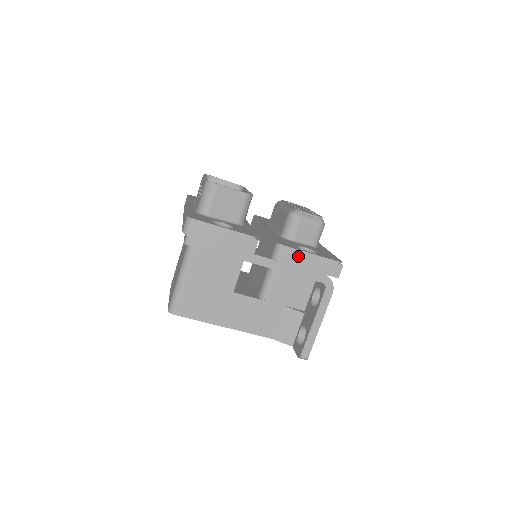
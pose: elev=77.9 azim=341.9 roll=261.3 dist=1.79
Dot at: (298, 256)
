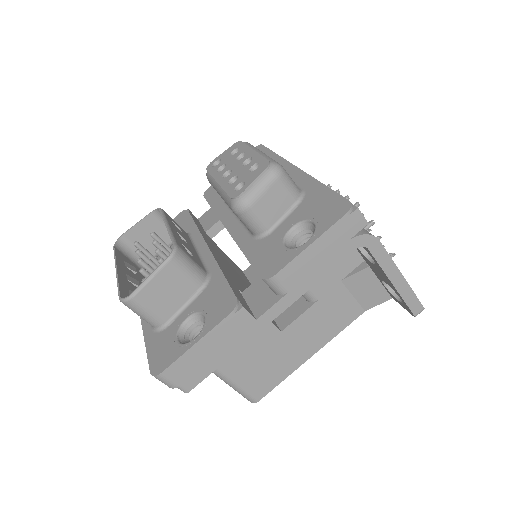
Dot at: (300, 265)
